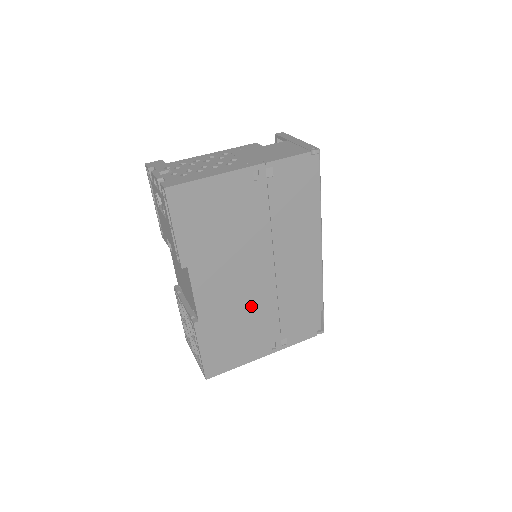
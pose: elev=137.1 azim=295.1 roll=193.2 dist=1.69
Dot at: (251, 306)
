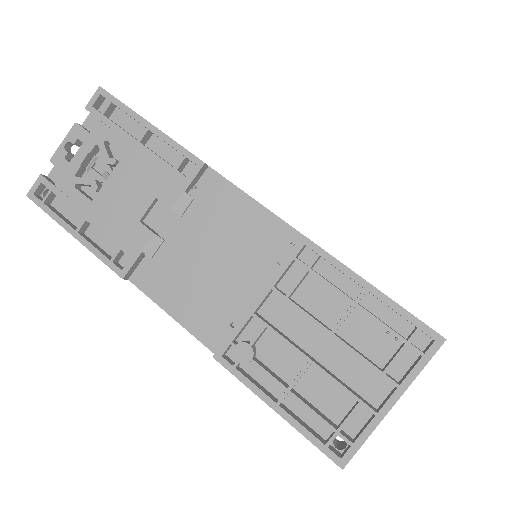
Dot at: occluded
